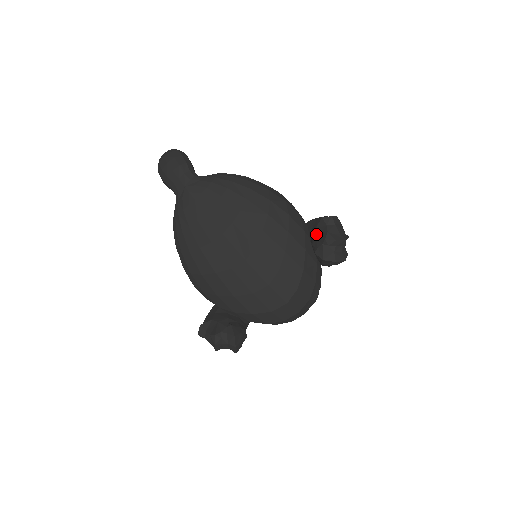
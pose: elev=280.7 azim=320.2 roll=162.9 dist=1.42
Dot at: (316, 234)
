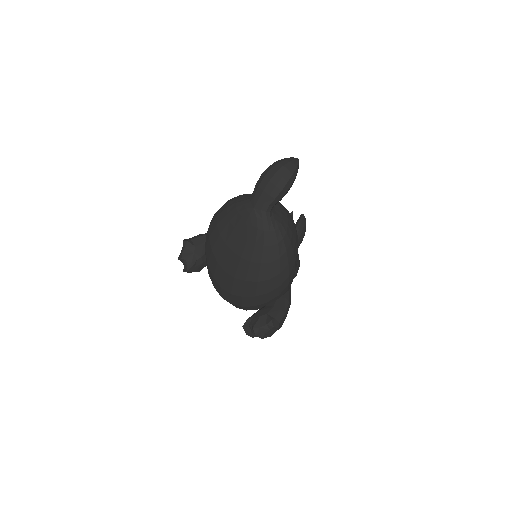
Dot at: (262, 316)
